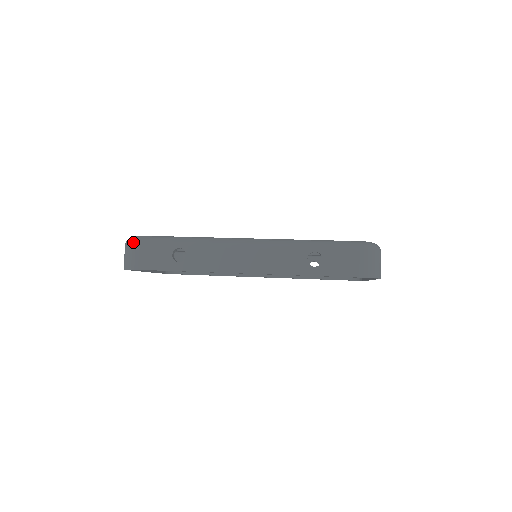
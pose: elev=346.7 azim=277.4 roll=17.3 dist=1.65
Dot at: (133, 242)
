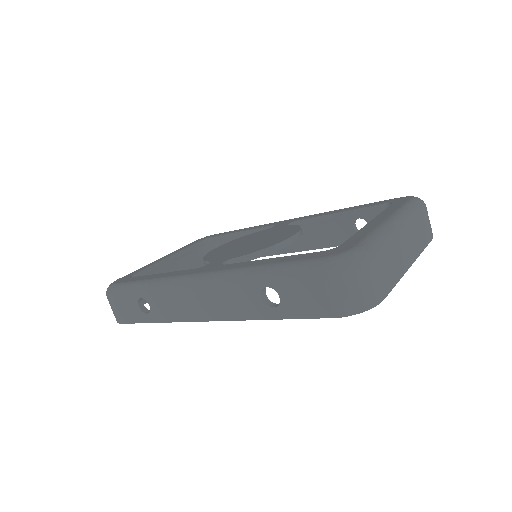
Dot at: (107, 295)
